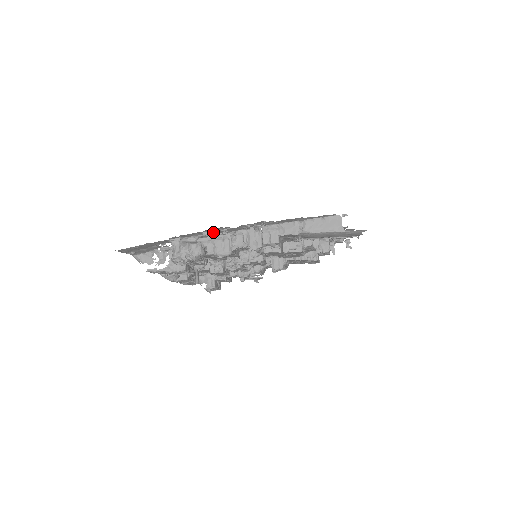
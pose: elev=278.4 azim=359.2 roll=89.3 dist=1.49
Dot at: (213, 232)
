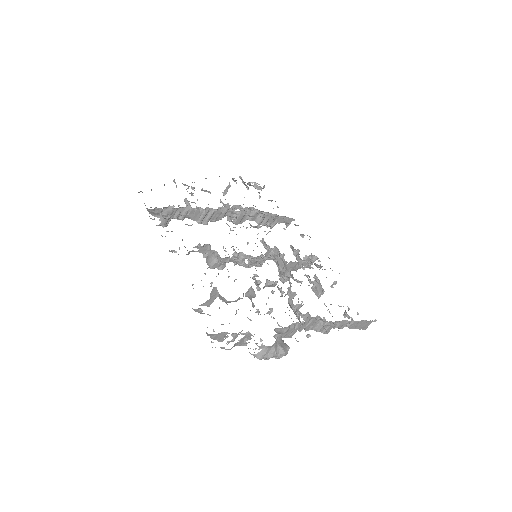
Dot at: occluded
